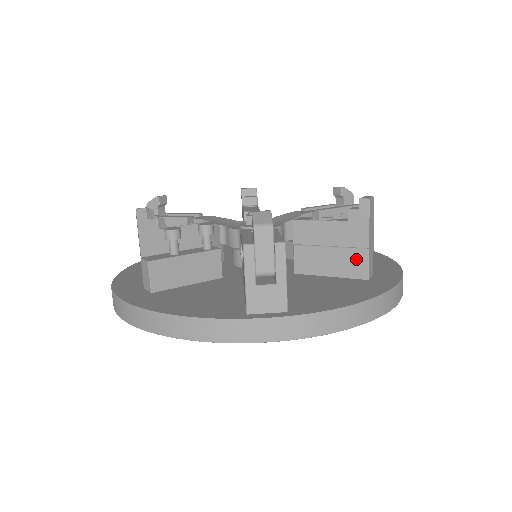
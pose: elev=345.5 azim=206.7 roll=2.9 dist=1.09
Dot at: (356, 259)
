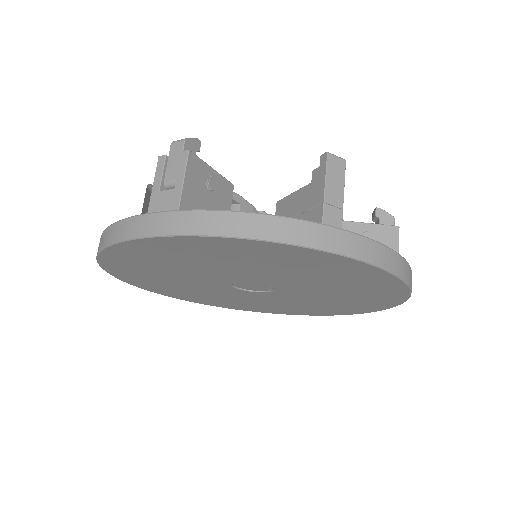
Dot at: (314, 219)
